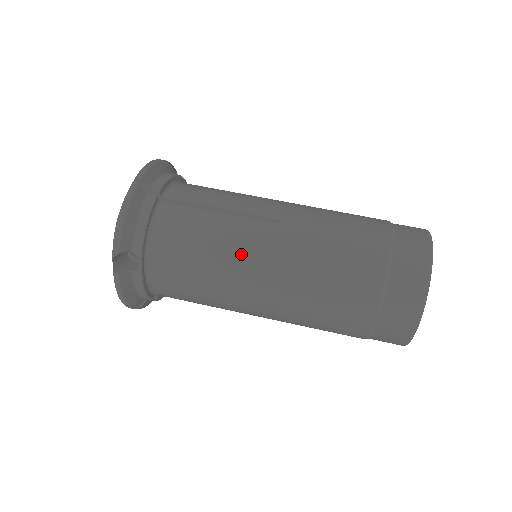
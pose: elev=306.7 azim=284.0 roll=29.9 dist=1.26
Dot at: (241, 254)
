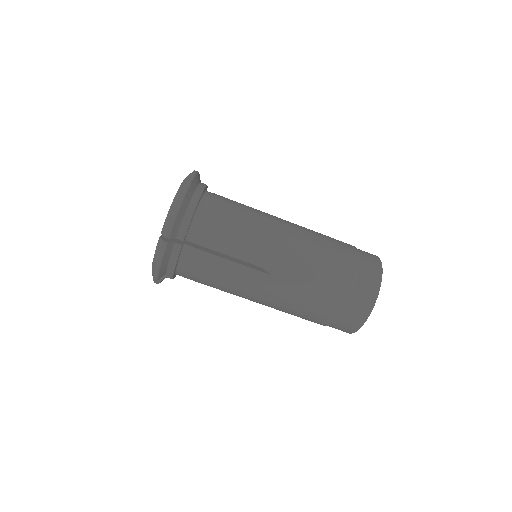
Dot at: (243, 289)
